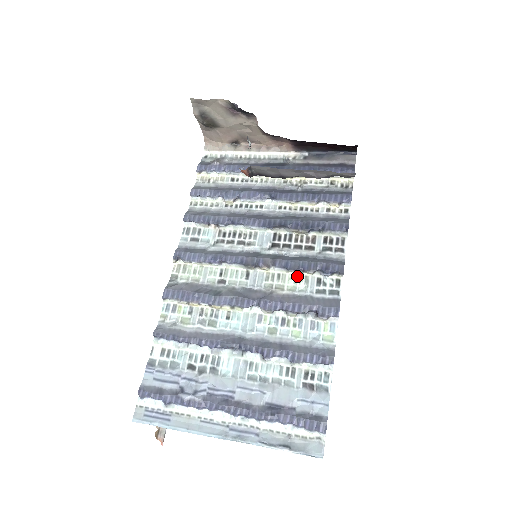
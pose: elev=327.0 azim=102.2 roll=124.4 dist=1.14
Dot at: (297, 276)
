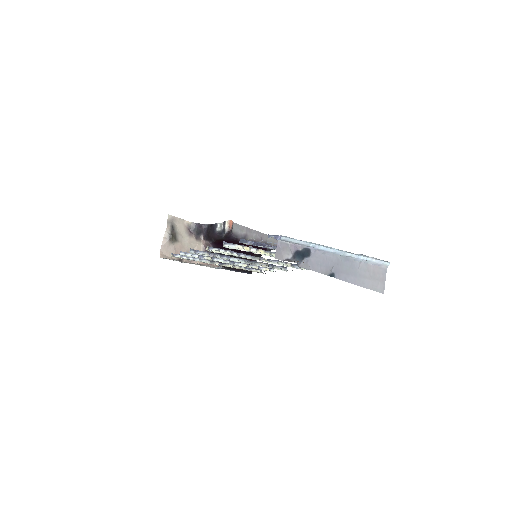
Dot at: occluded
